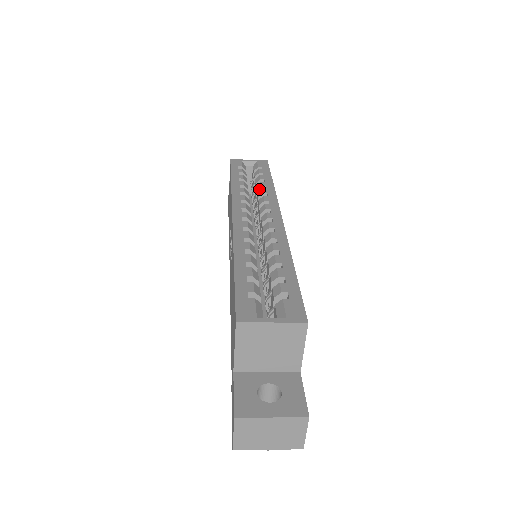
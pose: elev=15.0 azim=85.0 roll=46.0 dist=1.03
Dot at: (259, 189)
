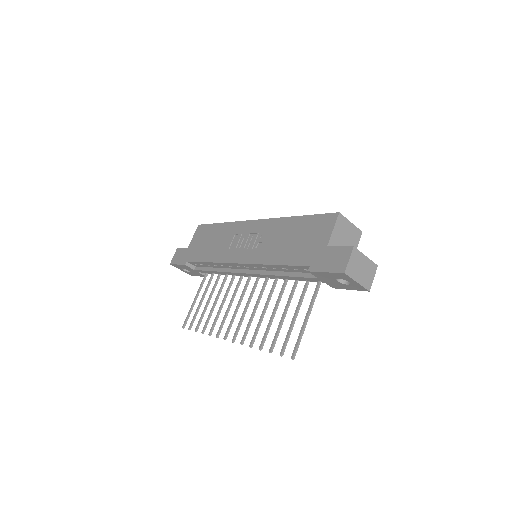
Dot at: occluded
